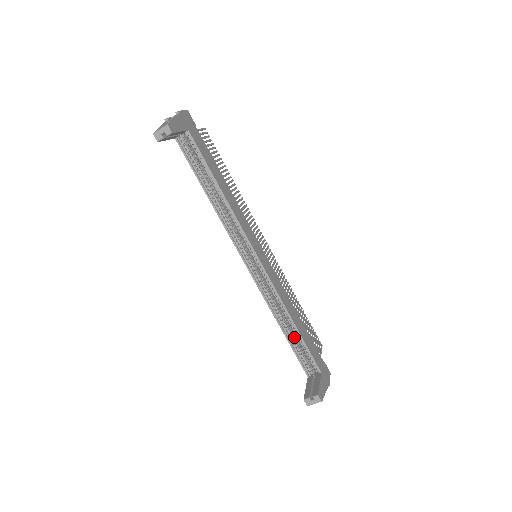
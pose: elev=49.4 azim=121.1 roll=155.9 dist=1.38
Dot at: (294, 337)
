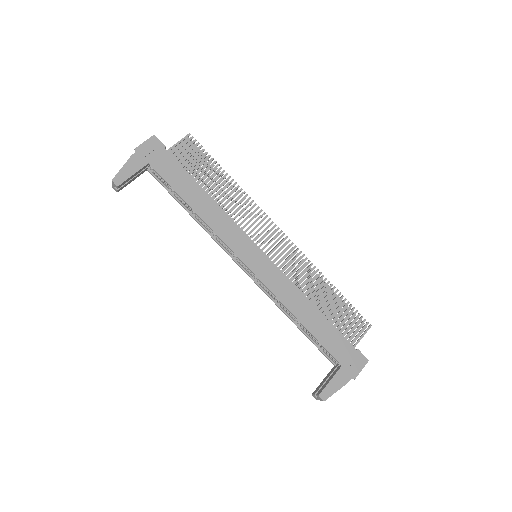
Dot at: occluded
